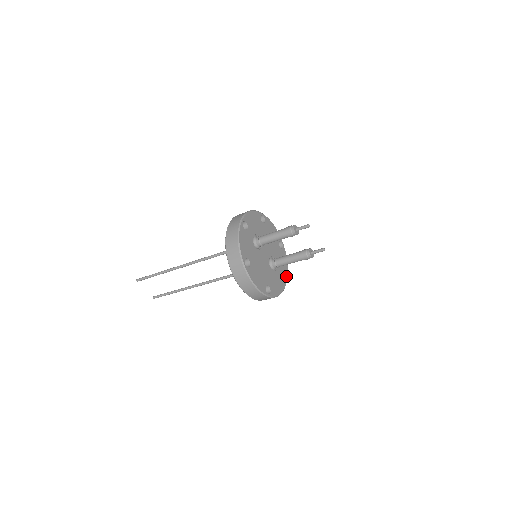
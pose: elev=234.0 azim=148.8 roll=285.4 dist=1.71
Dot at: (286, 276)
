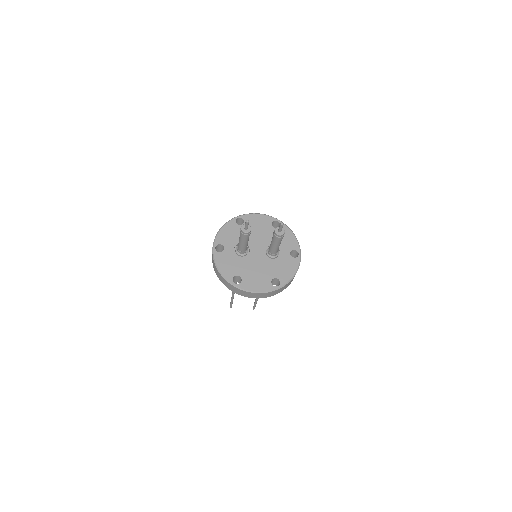
Dot at: (297, 249)
